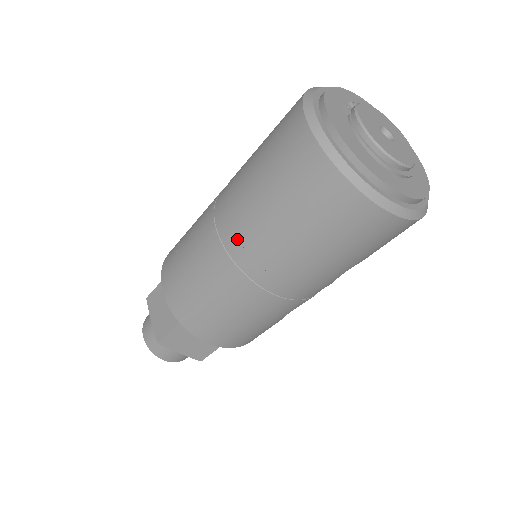
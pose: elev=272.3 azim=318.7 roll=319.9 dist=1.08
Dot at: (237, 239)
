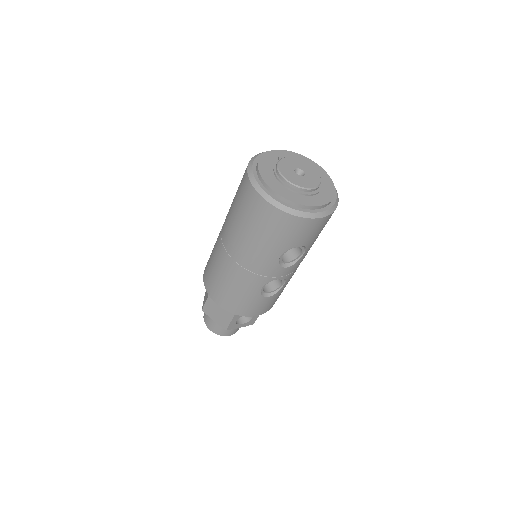
Dot at: (225, 230)
